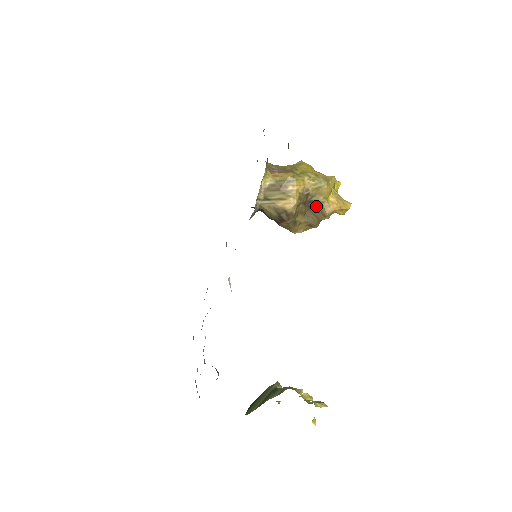
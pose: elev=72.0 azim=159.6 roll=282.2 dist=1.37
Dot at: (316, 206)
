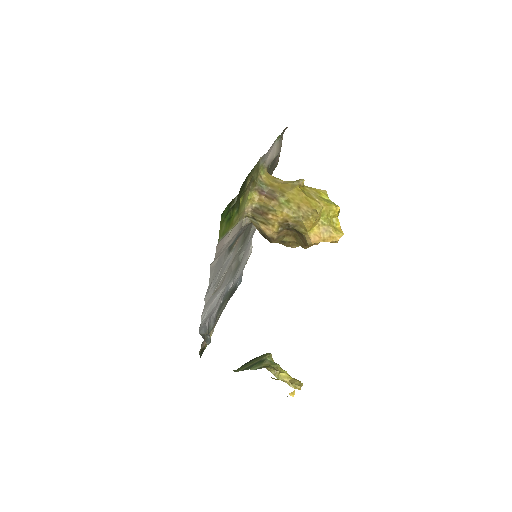
Dot at: (300, 233)
